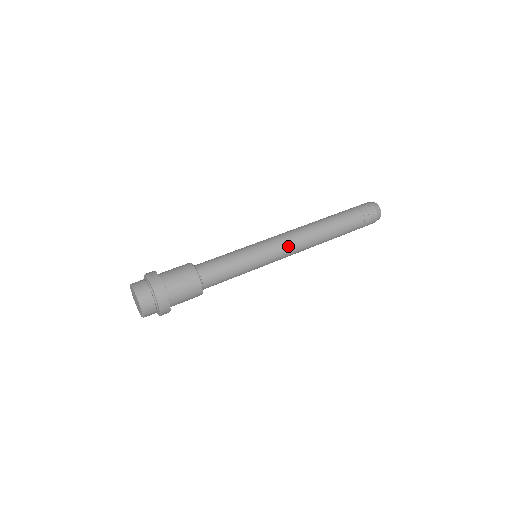
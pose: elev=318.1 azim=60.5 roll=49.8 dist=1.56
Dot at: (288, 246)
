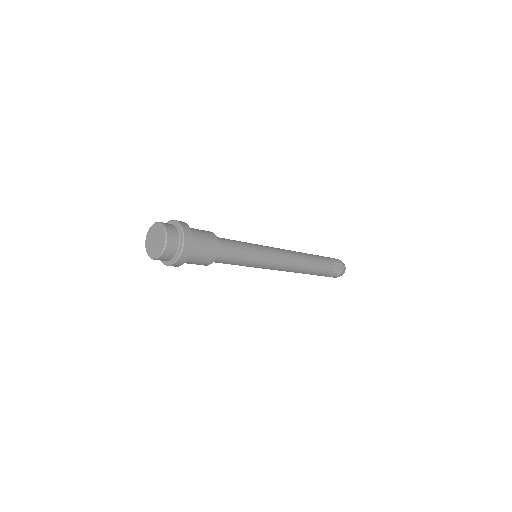
Dot at: (282, 251)
